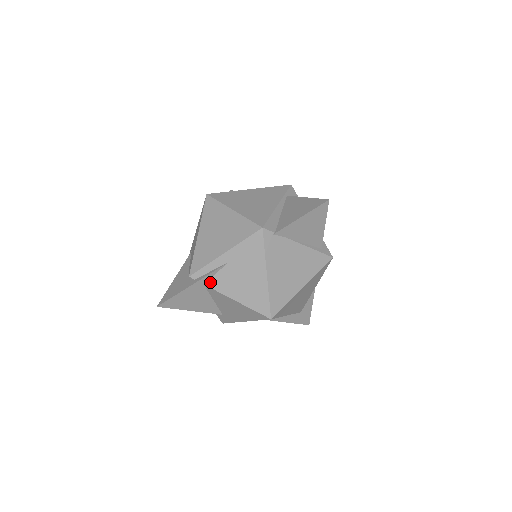
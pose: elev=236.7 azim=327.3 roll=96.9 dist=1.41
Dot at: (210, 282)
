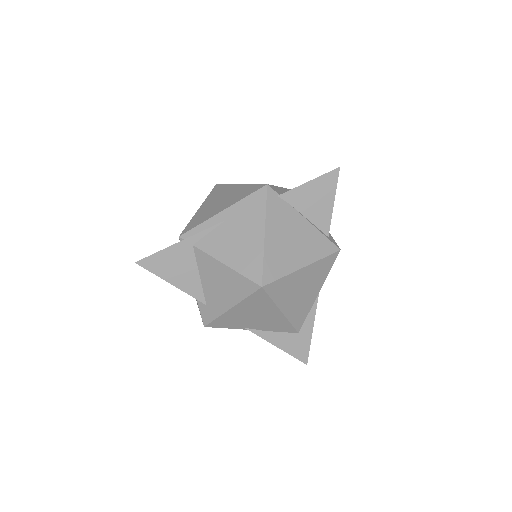
Dot at: (200, 243)
